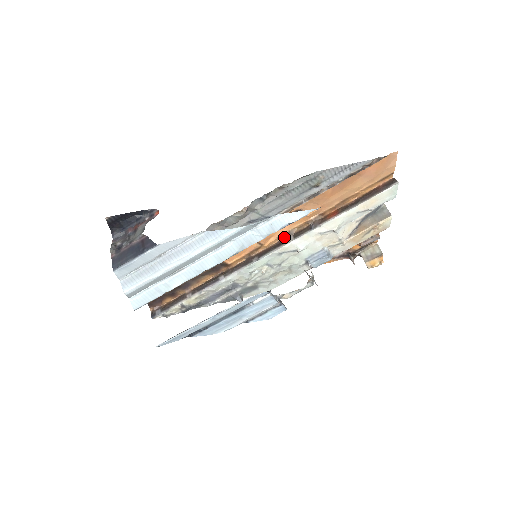
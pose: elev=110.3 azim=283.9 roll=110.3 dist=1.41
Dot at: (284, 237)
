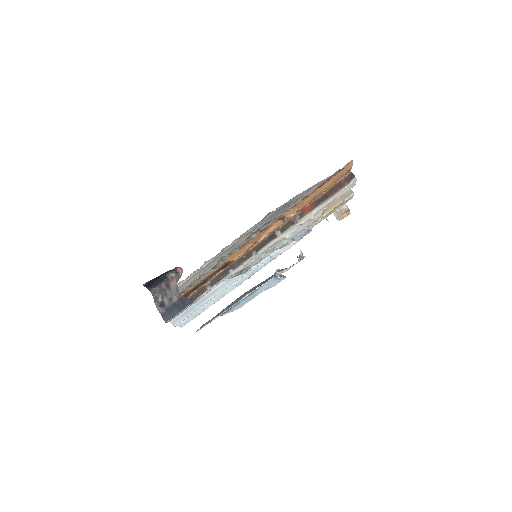
Dot at: (273, 232)
